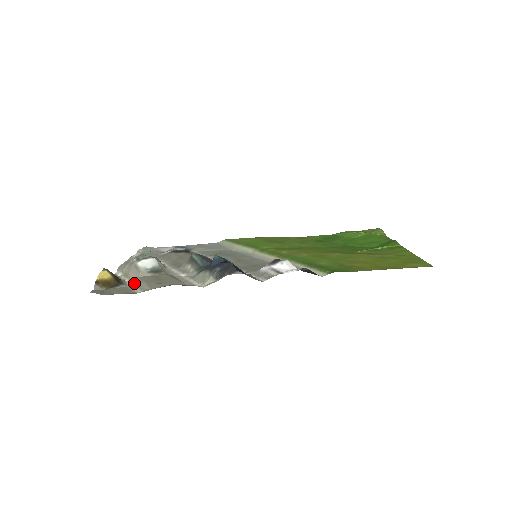
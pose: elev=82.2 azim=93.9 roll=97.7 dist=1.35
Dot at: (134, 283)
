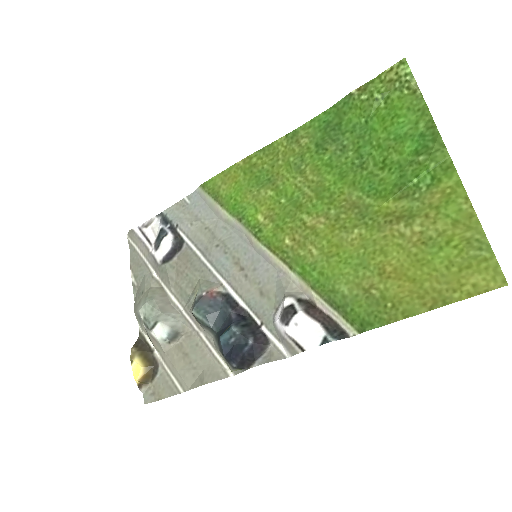
Dot at: (167, 367)
